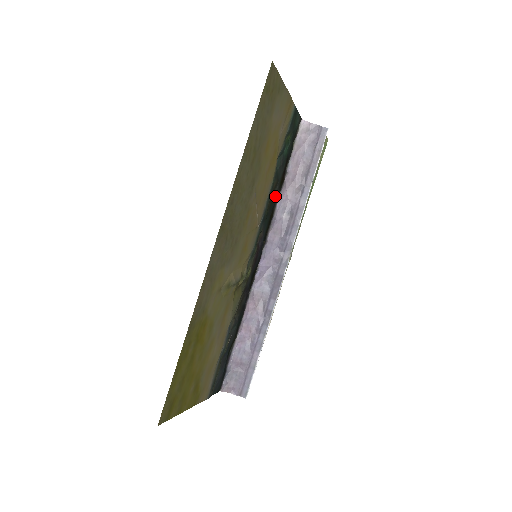
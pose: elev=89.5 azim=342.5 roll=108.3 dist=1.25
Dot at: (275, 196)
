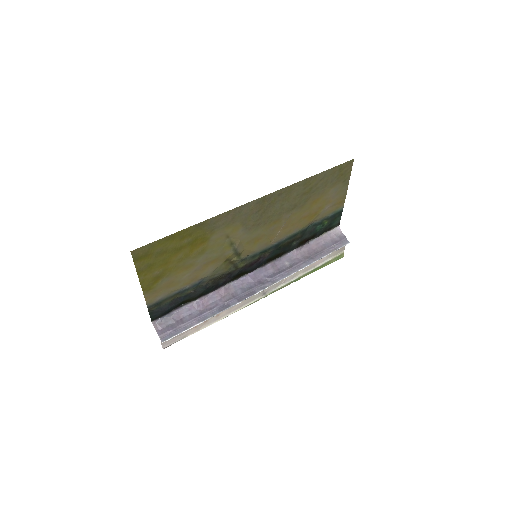
Dot at: (292, 246)
